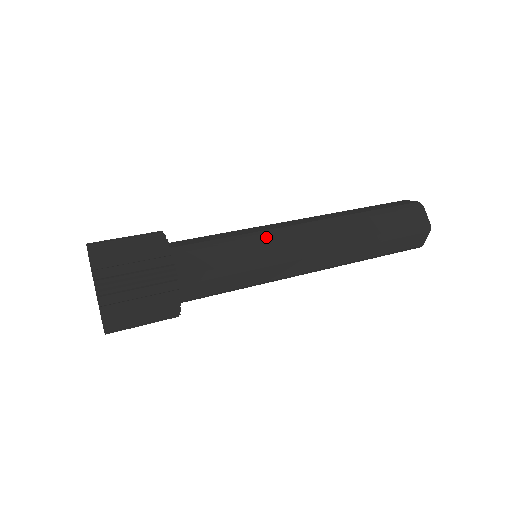
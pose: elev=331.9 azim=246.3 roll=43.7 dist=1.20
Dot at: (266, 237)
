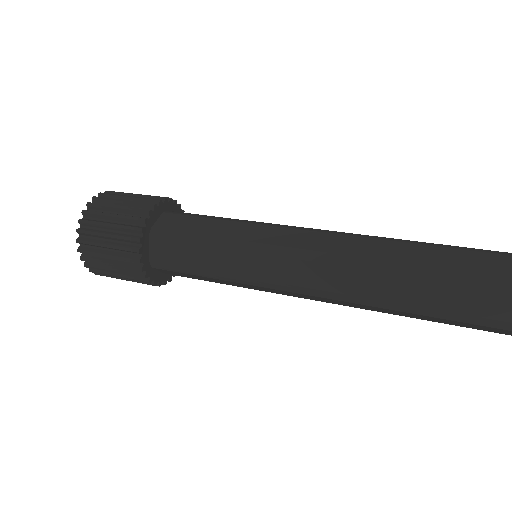
Dot at: (261, 225)
